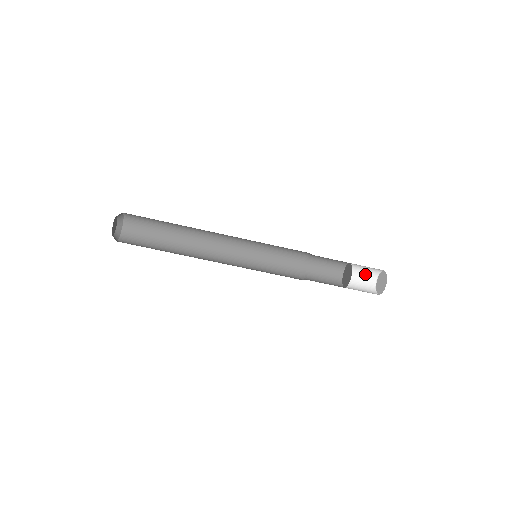
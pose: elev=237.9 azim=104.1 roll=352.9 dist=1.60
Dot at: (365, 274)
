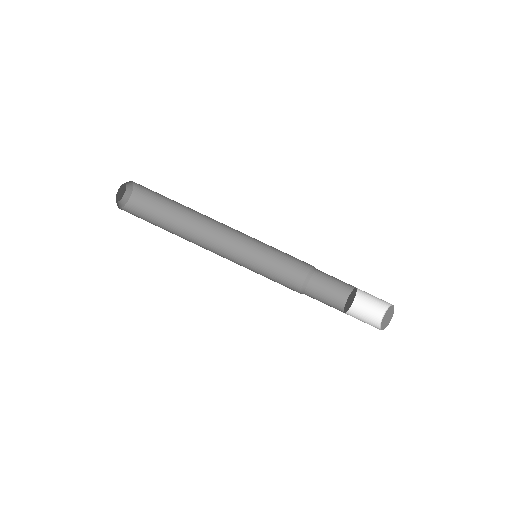
Dot at: (370, 309)
